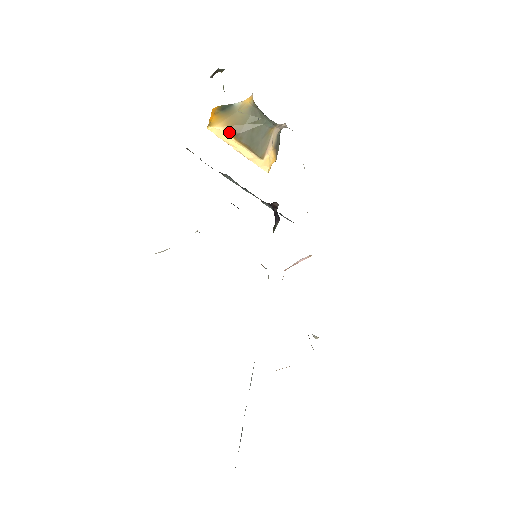
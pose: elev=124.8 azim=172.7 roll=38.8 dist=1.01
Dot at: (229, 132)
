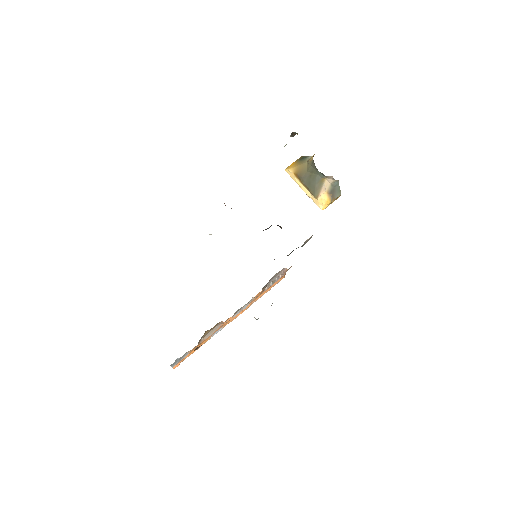
Dot at: (296, 175)
